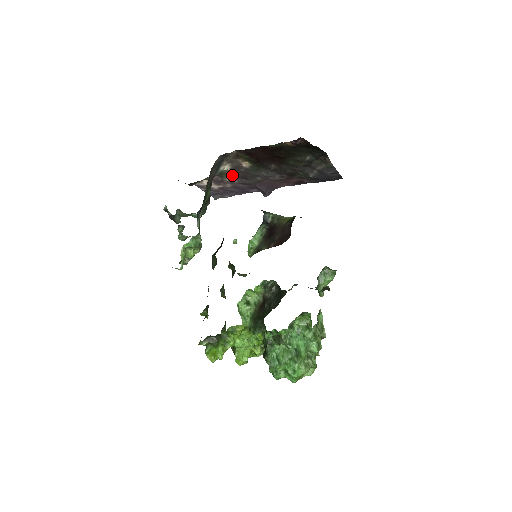
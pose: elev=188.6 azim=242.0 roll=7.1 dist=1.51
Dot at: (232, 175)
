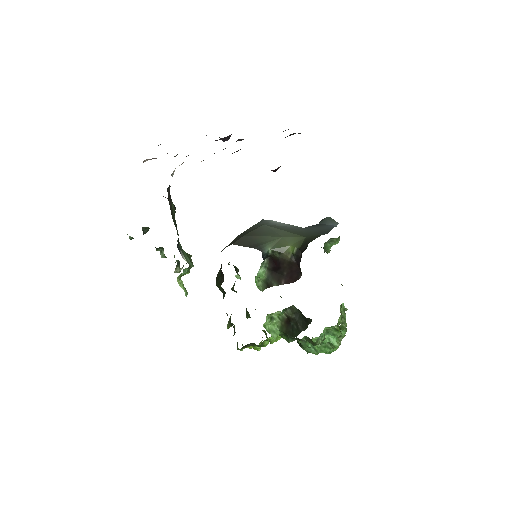
Dot at: occluded
